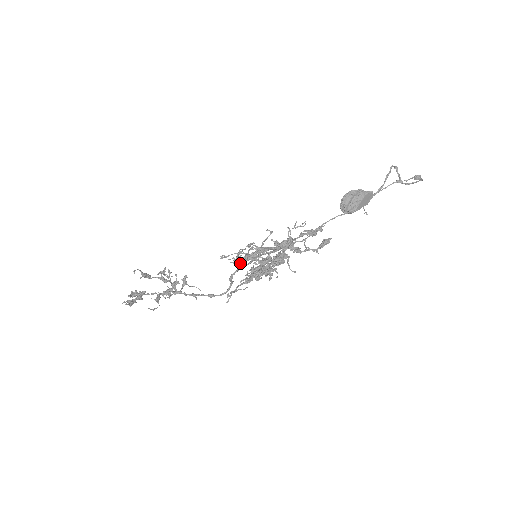
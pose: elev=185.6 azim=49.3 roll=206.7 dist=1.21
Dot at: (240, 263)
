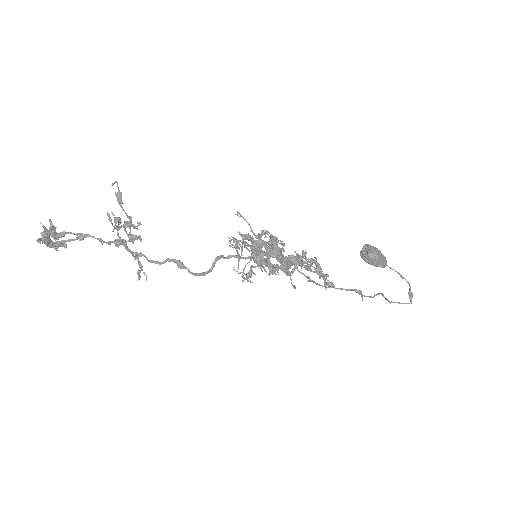
Dot at: (248, 237)
